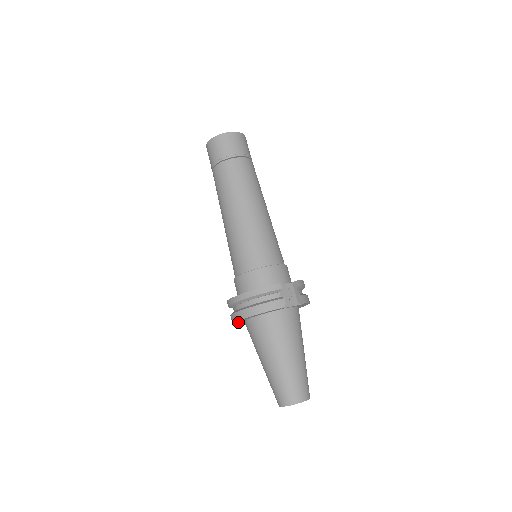
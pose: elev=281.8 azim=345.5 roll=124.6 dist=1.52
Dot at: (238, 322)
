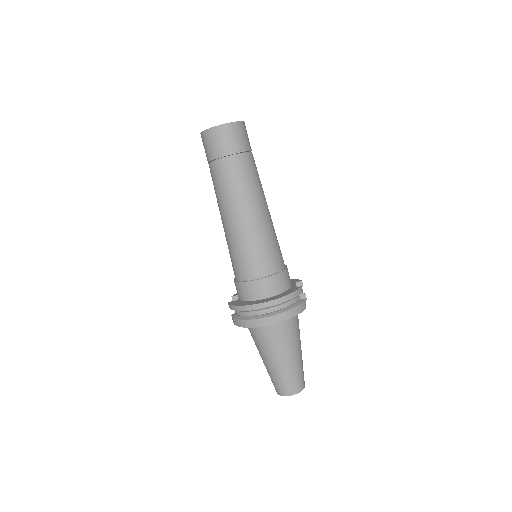
Dot at: occluded
